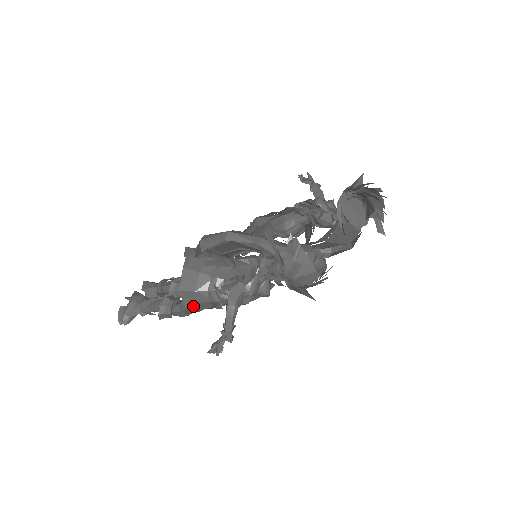
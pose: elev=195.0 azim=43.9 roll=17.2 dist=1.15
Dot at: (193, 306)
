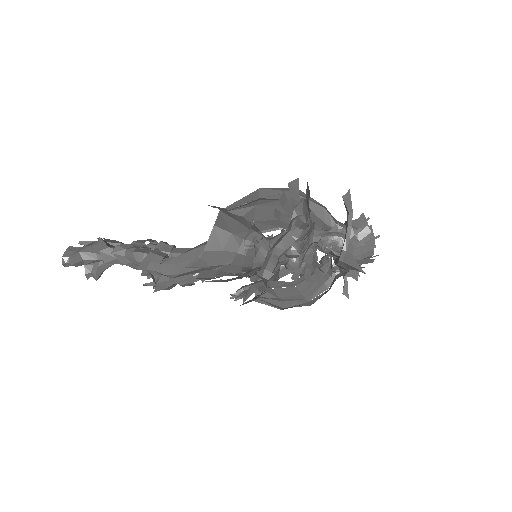
Dot at: (213, 253)
